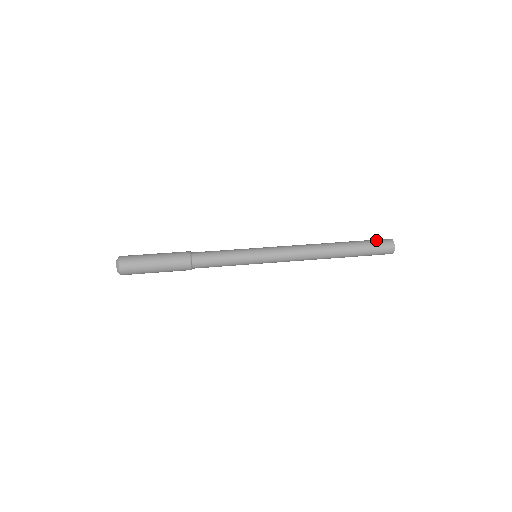
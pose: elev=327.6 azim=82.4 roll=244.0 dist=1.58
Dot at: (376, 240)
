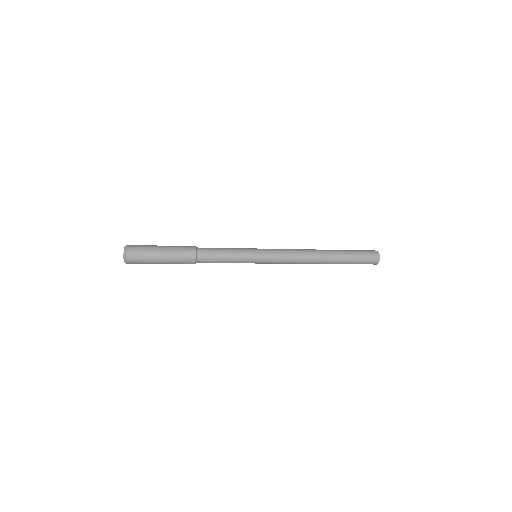
Dot at: occluded
